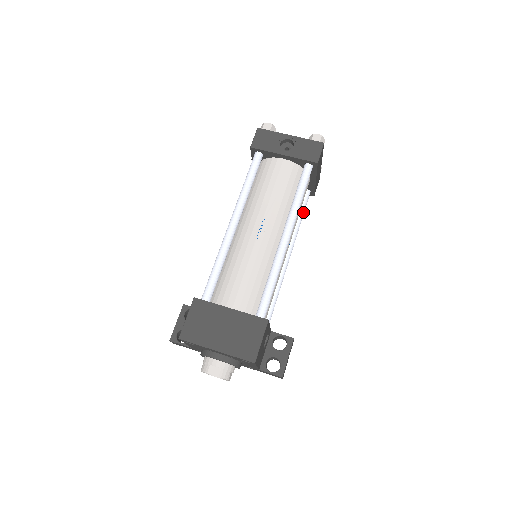
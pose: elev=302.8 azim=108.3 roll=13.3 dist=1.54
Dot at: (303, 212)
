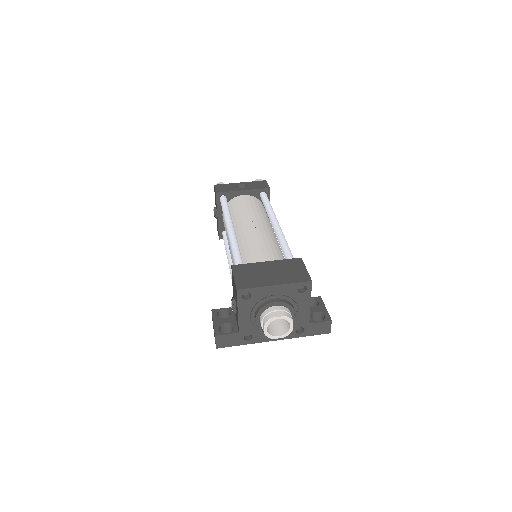
Dot at: occluded
